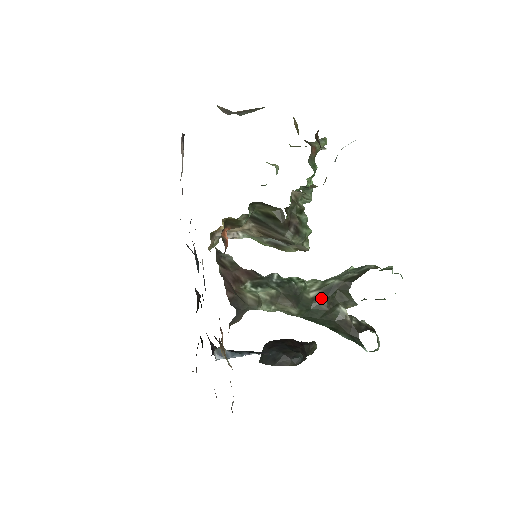
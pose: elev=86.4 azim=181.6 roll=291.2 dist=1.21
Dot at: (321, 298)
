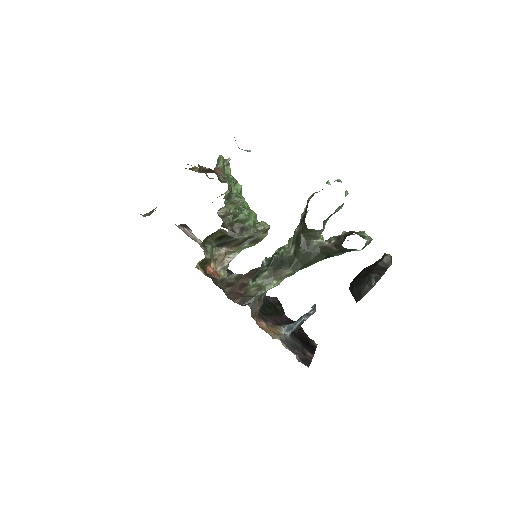
Dot at: (297, 248)
